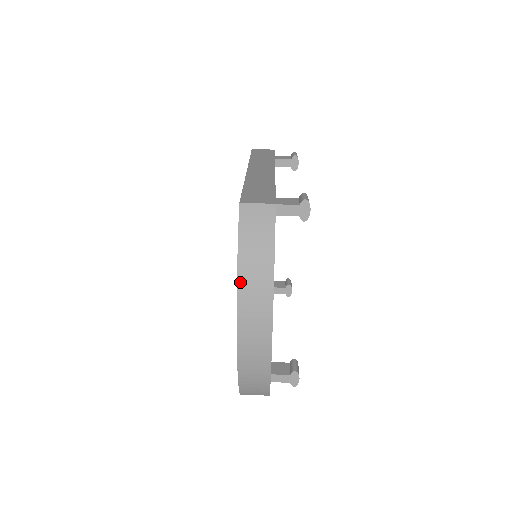
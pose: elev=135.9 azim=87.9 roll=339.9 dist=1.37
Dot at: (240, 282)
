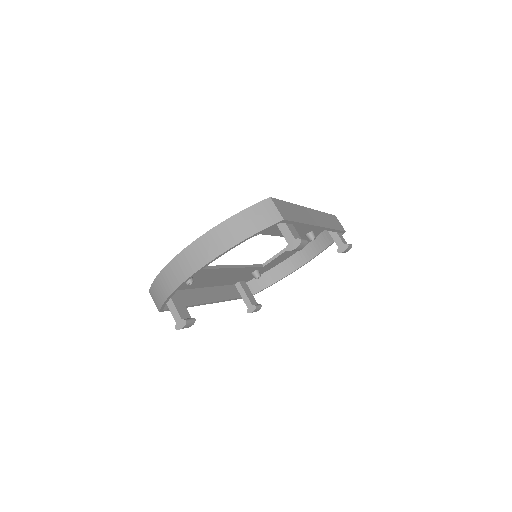
Dot at: (218, 227)
